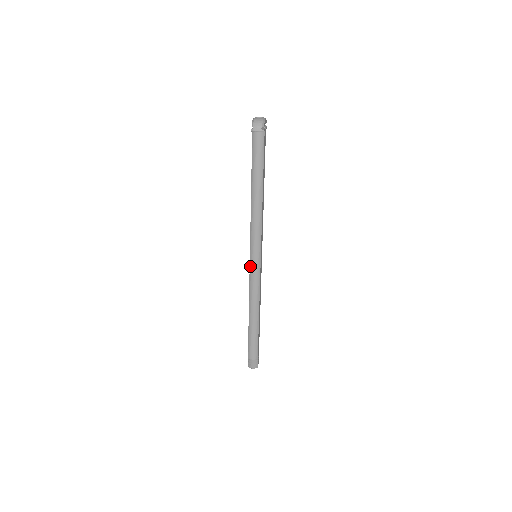
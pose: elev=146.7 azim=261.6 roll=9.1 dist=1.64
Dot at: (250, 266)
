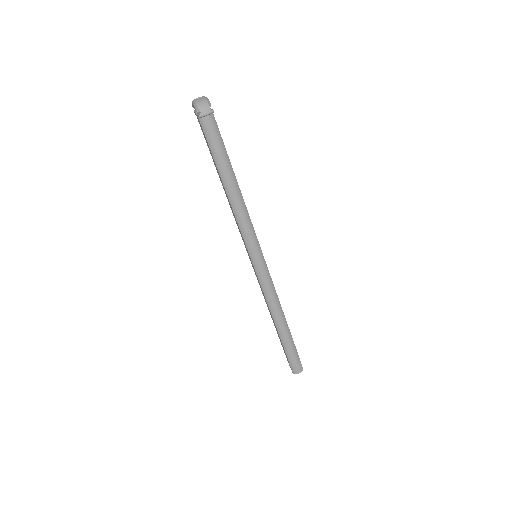
Dot at: (255, 270)
